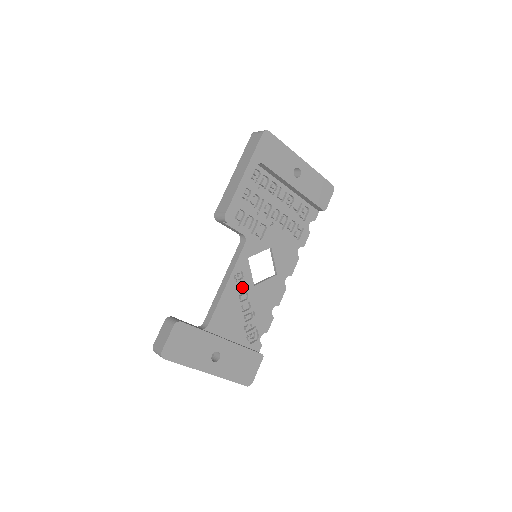
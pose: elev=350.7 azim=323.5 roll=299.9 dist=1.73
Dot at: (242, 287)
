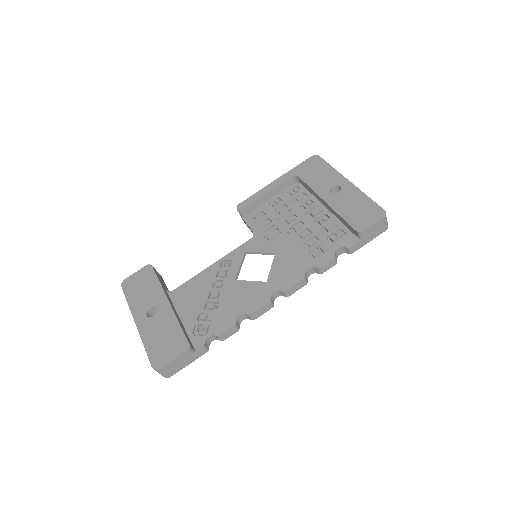
Dot at: (223, 275)
